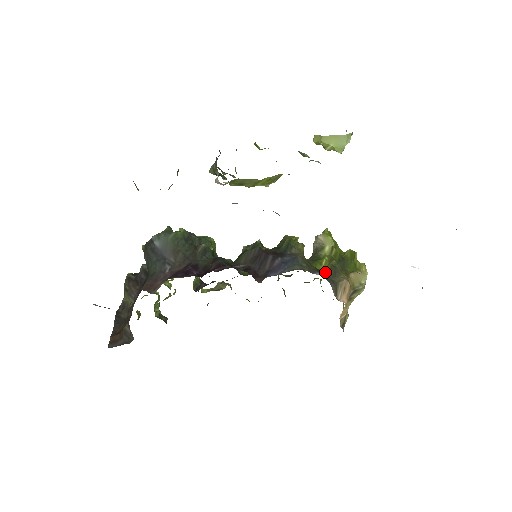
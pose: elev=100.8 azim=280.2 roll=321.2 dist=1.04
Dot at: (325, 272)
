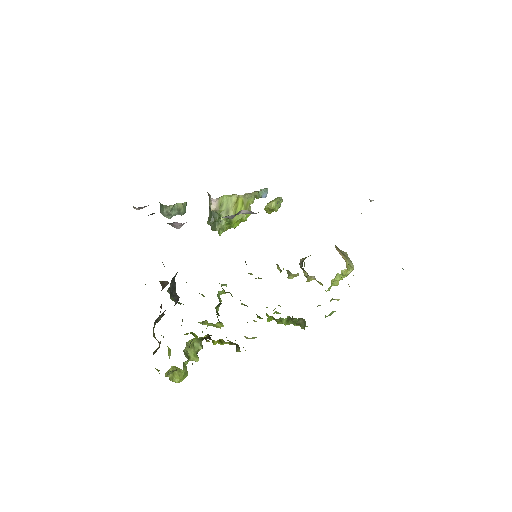
Dot at: occluded
